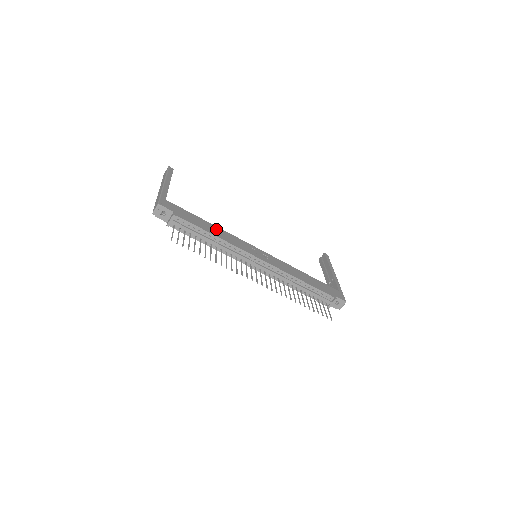
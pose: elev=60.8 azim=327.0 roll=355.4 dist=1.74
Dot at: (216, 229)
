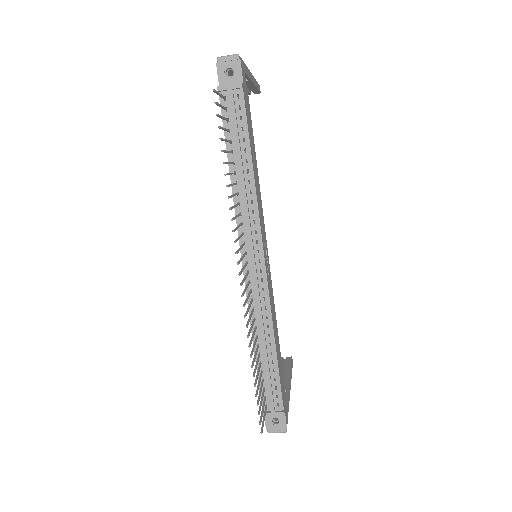
Dot at: (256, 169)
